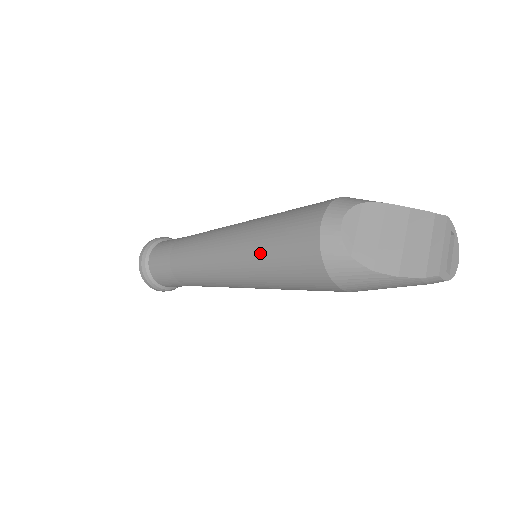
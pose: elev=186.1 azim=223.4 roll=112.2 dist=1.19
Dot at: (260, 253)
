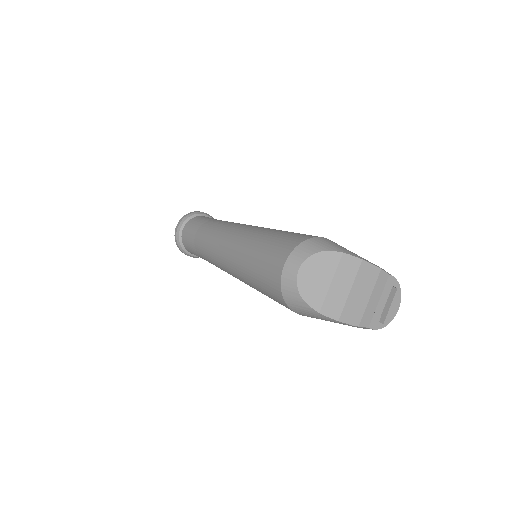
Dot at: (247, 269)
